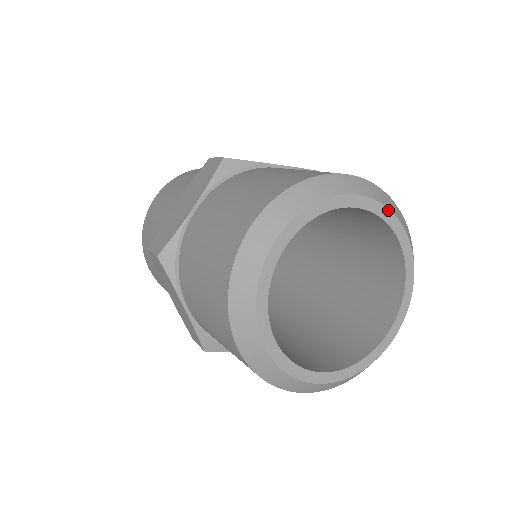
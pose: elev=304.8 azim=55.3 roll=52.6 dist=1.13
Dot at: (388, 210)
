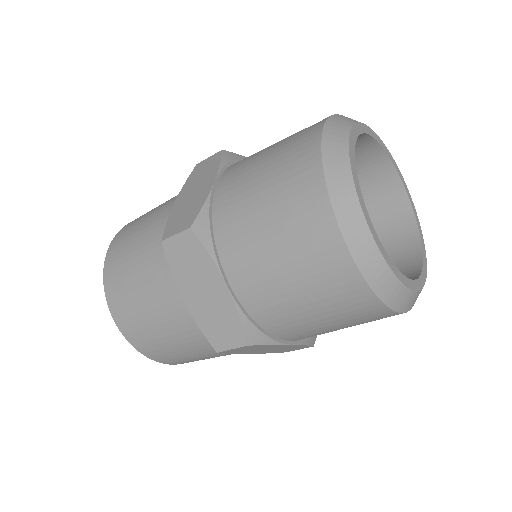
Dot at: occluded
